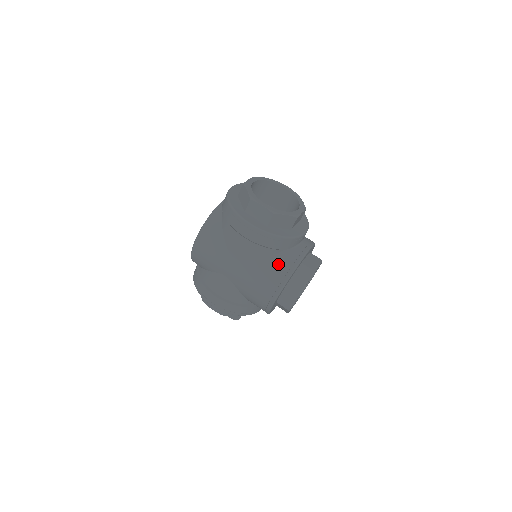
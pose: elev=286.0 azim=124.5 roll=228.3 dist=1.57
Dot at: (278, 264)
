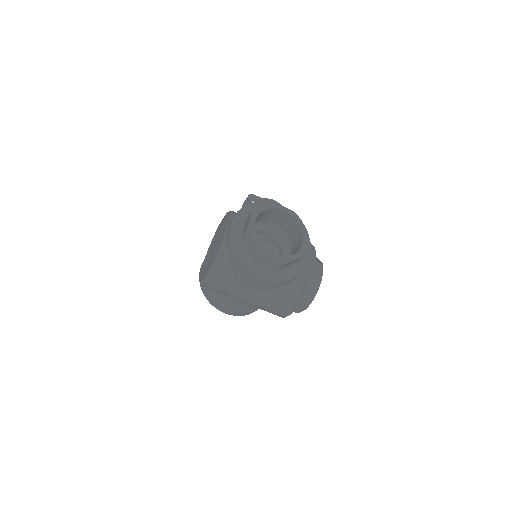
Dot at: (289, 293)
